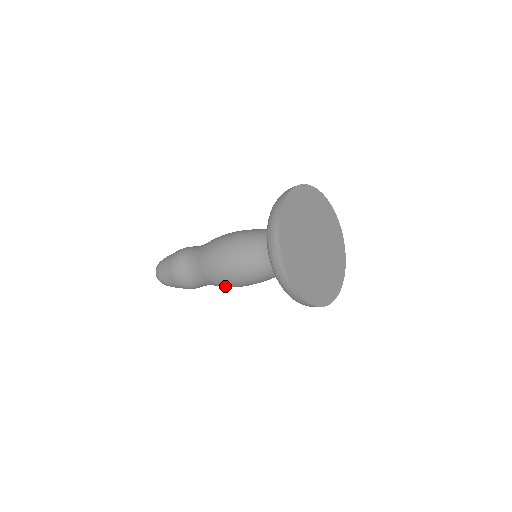
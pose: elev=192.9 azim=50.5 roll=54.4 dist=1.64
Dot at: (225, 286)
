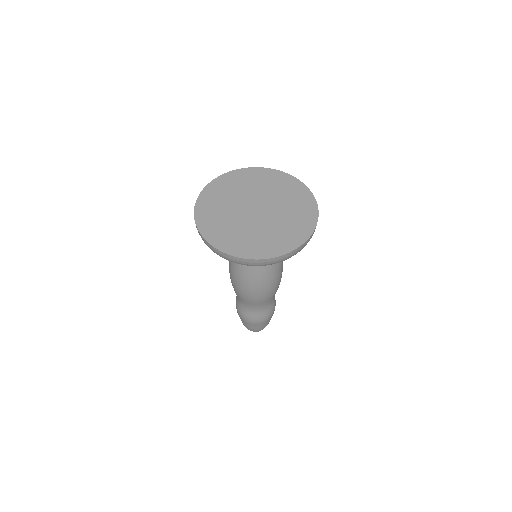
Dot at: (233, 286)
